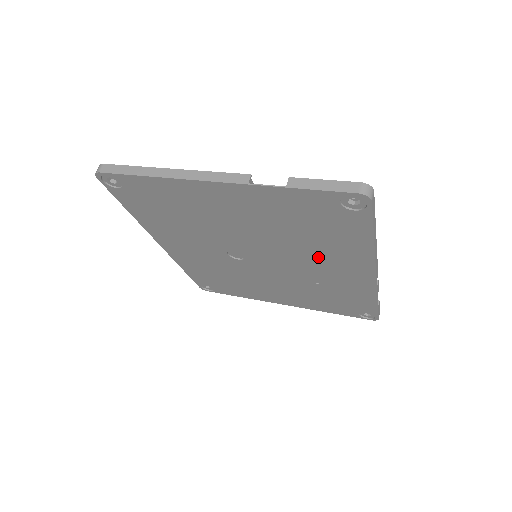
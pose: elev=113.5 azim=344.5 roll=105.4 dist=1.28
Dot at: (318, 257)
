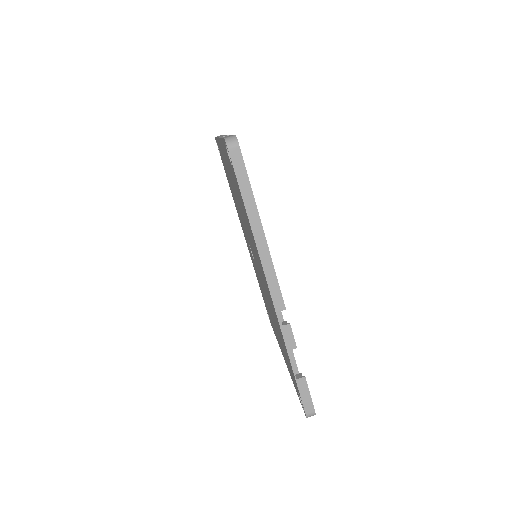
Dot at: occluded
